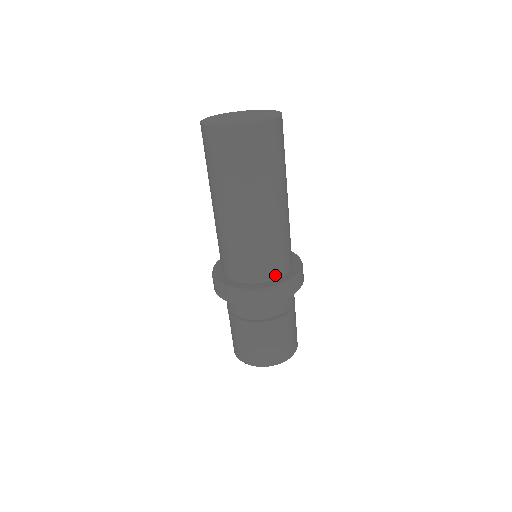
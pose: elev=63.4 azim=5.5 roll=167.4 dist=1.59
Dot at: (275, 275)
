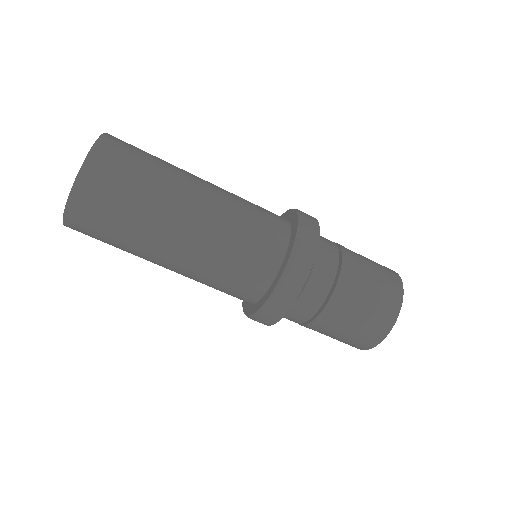
Dot at: (260, 290)
